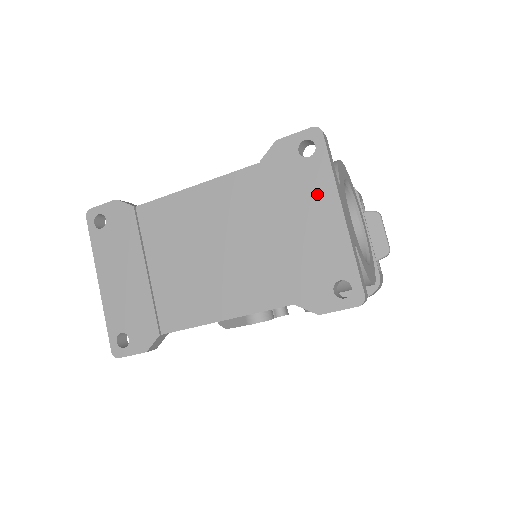
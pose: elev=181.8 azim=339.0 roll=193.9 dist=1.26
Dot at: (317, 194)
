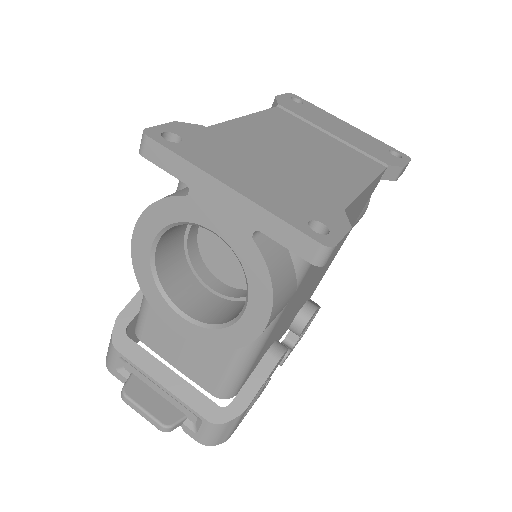
Dot at: (328, 117)
